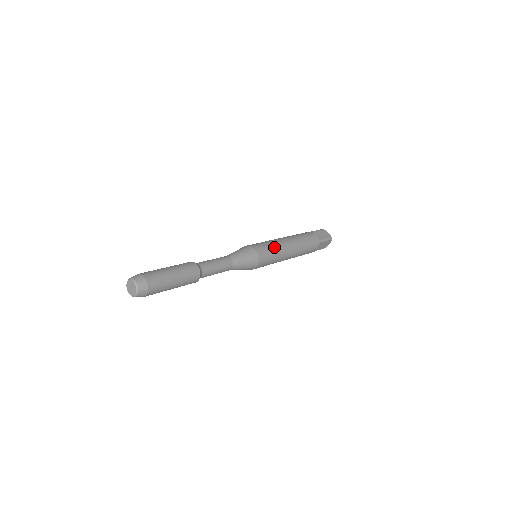
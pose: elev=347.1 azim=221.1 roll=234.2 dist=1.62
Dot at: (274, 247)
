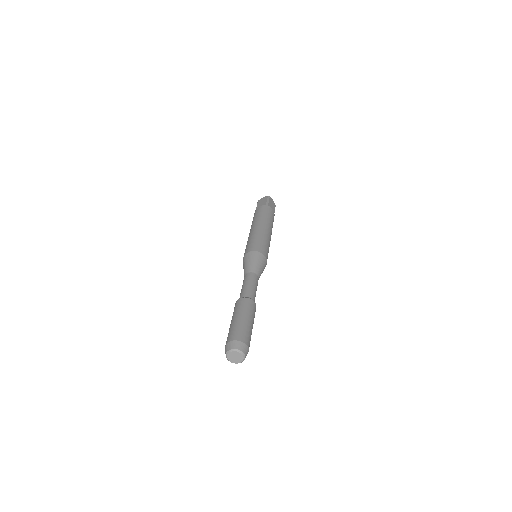
Dot at: (269, 245)
